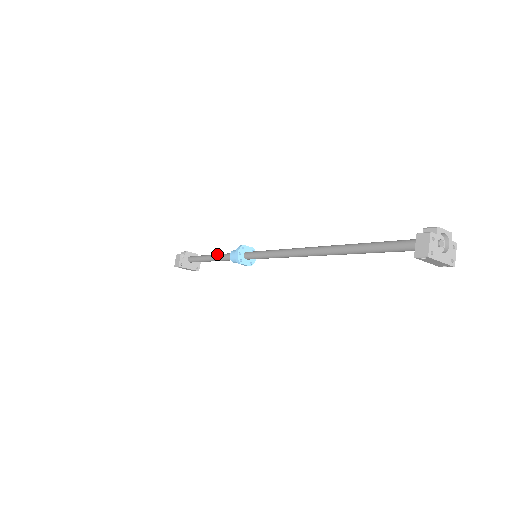
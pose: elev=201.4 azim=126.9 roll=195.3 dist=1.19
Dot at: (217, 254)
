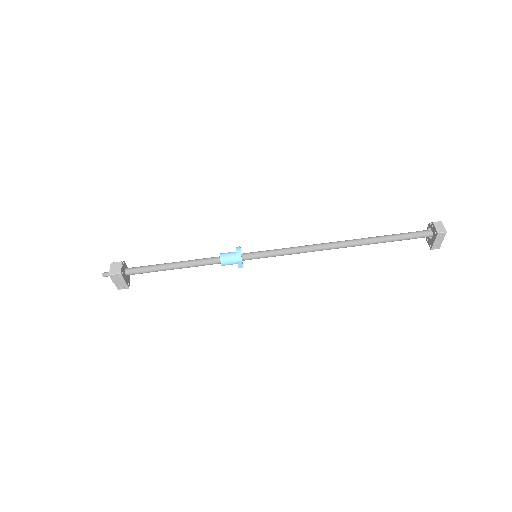
Dot at: (189, 260)
